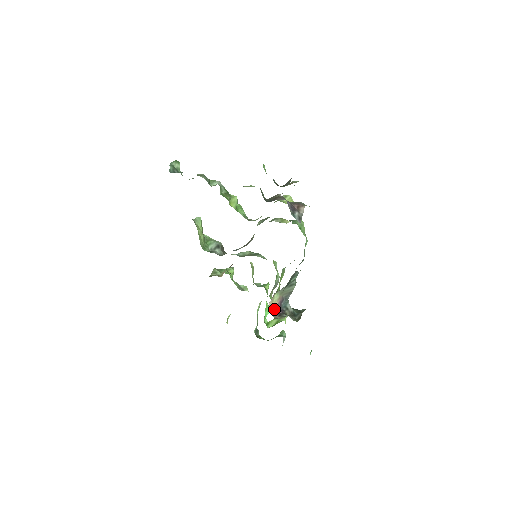
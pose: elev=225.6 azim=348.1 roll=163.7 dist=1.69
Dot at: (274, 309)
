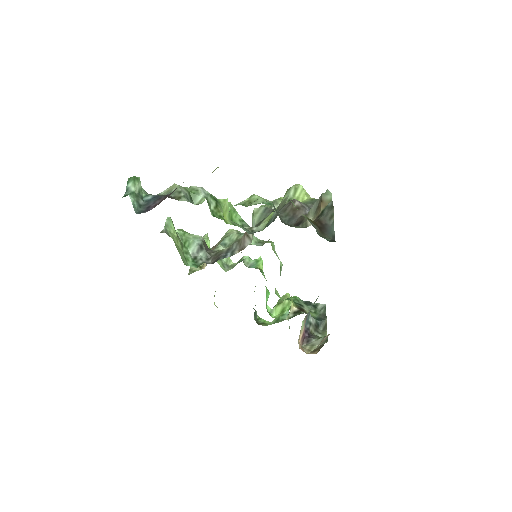
Dot at: (301, 338)
